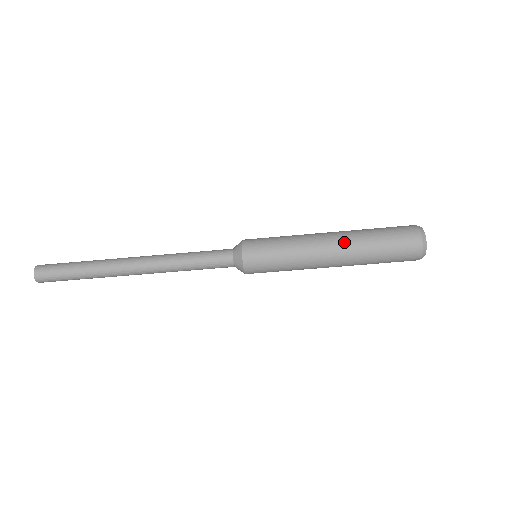
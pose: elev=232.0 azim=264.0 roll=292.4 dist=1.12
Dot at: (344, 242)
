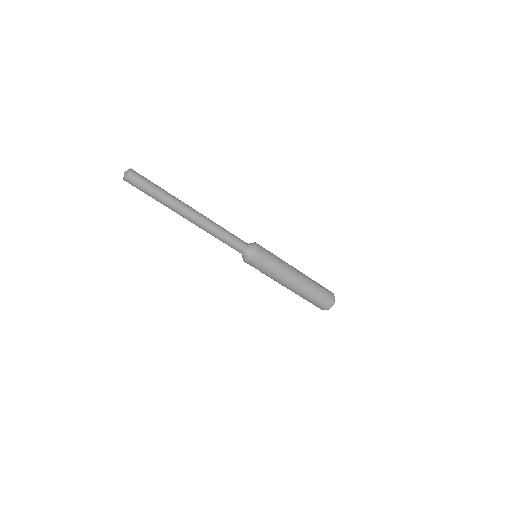
Dot at: (304, 277)
